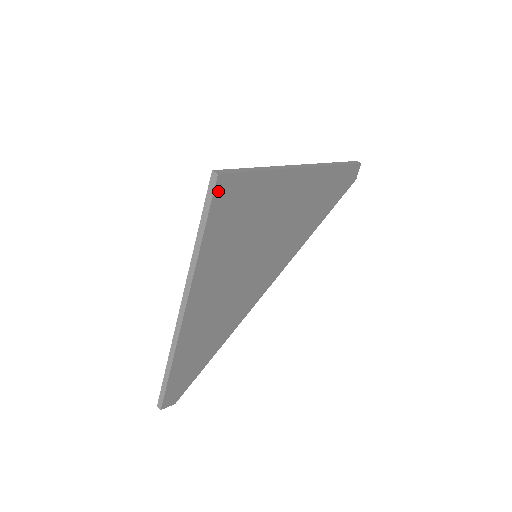
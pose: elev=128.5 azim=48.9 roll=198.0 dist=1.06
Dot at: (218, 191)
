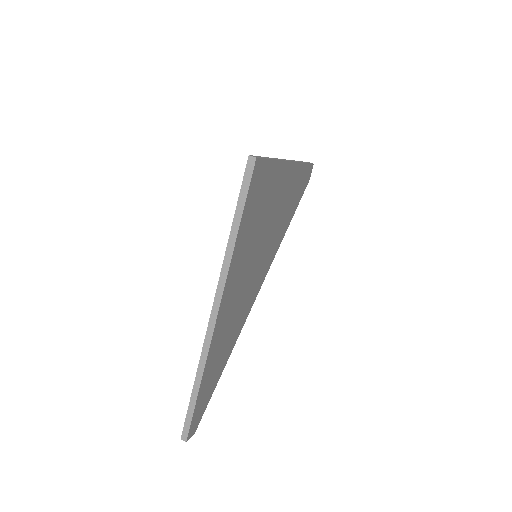
Dot at: (253, 177)
